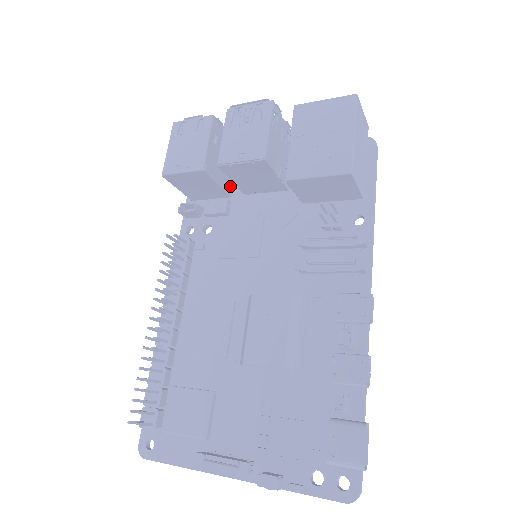
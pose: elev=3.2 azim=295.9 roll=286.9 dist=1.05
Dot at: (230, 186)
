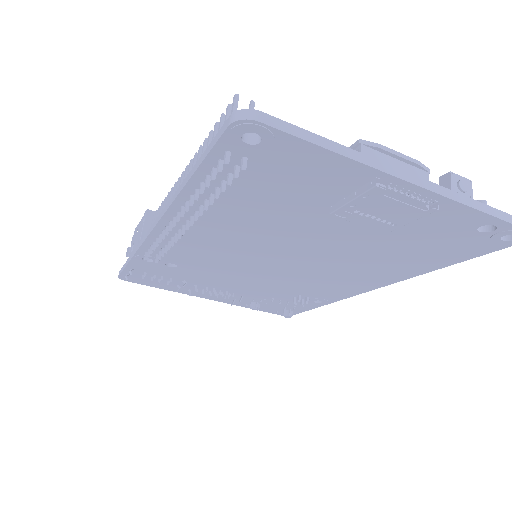
Dot at: occluded
